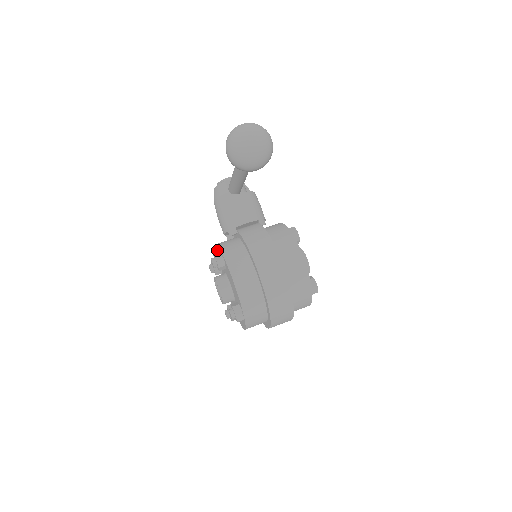
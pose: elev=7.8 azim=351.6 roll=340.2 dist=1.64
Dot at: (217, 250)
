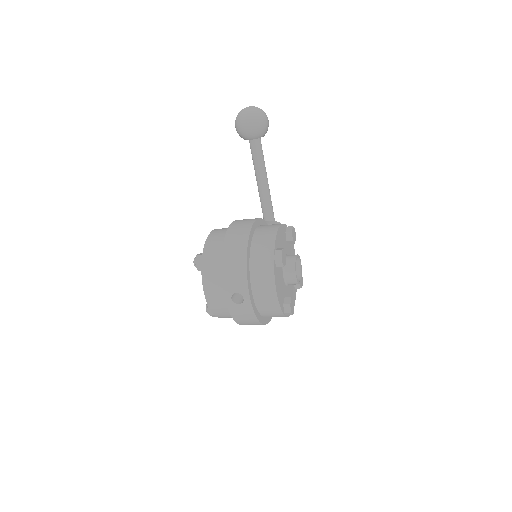
Dot at: occluded
